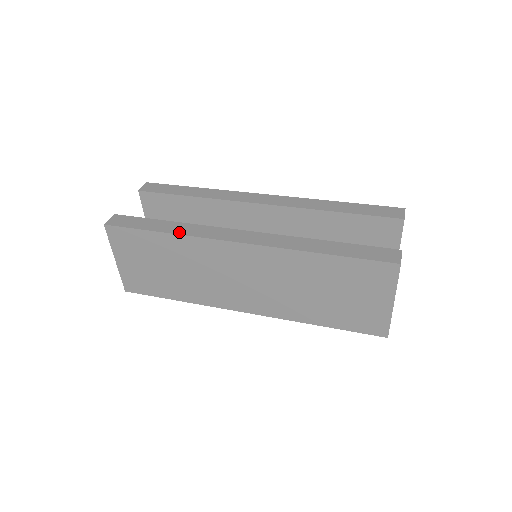
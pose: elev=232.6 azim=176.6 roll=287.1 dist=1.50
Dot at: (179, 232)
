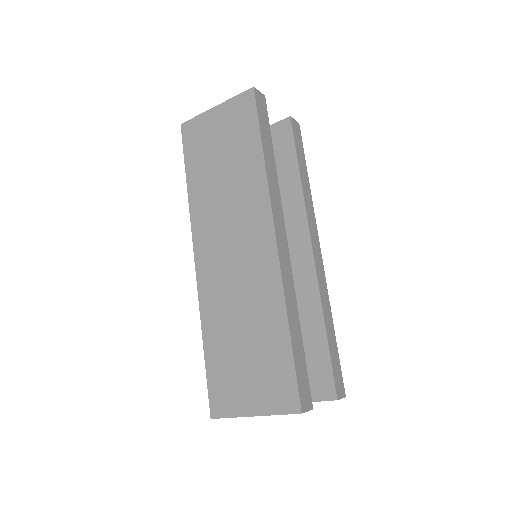
Dot at: (268, 169)
